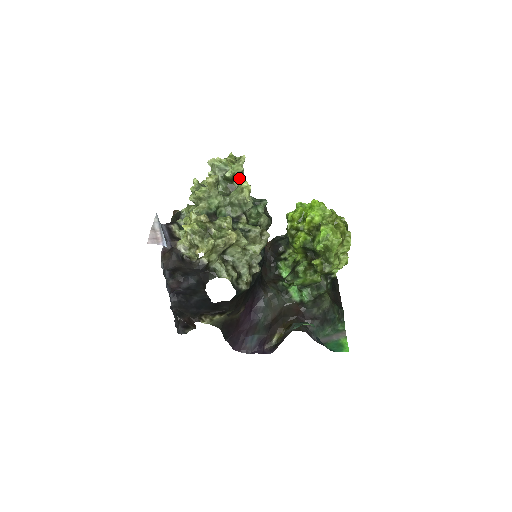
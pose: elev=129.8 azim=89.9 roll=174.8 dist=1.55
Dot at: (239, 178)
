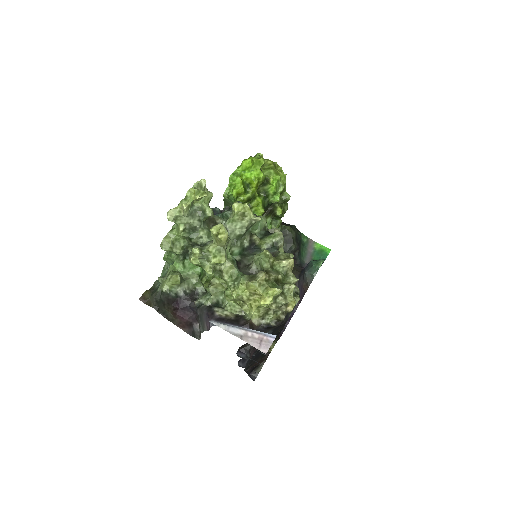
Dot at: occluded
